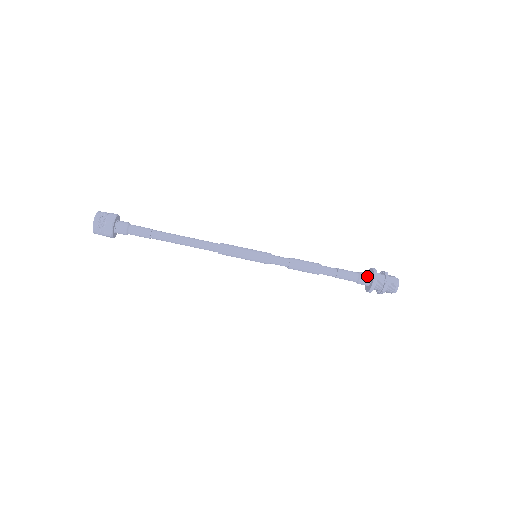
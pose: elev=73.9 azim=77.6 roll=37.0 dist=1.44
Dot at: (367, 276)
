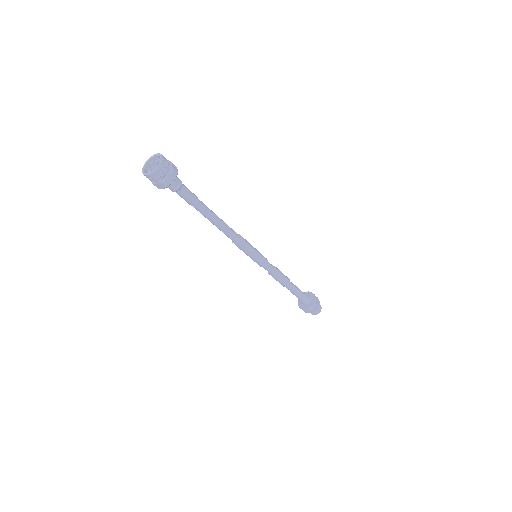
Dot at: (309, 297)
